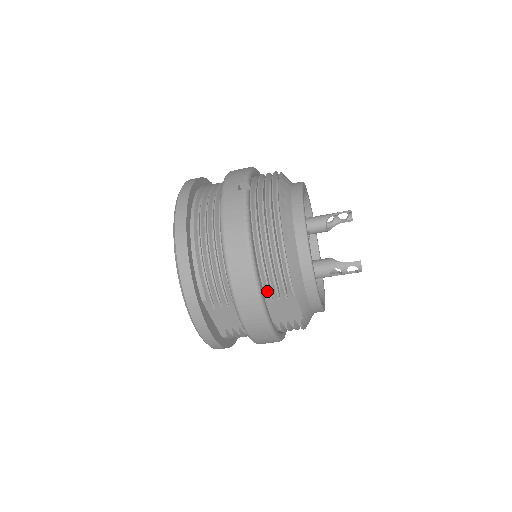
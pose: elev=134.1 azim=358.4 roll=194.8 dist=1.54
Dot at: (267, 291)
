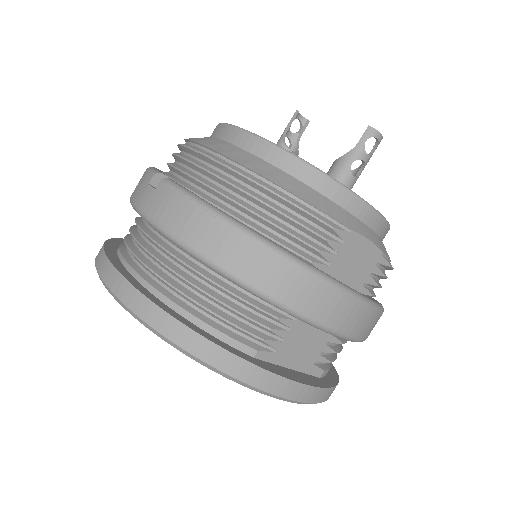
Dot at: (313, 259)
